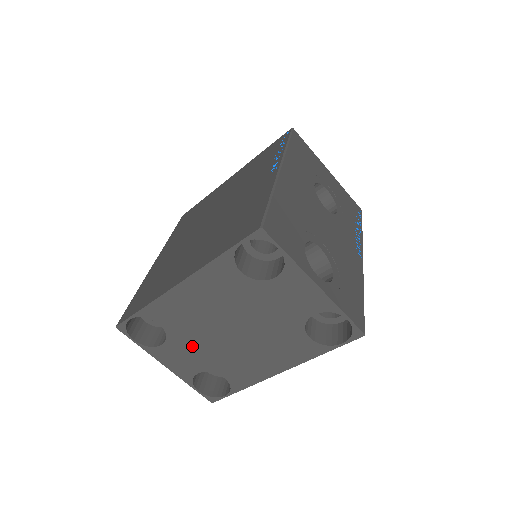
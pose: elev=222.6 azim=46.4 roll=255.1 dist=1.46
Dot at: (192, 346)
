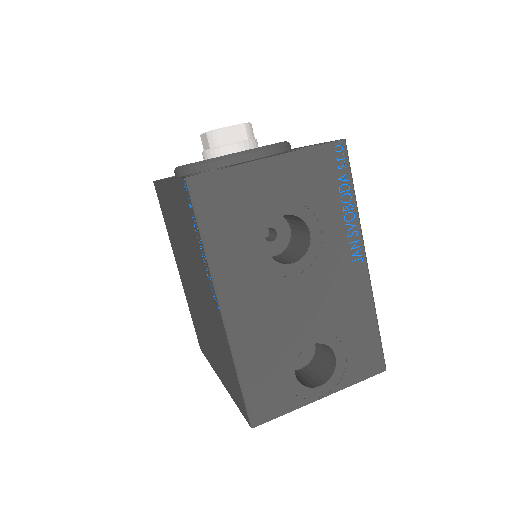
Dot at: occluded
